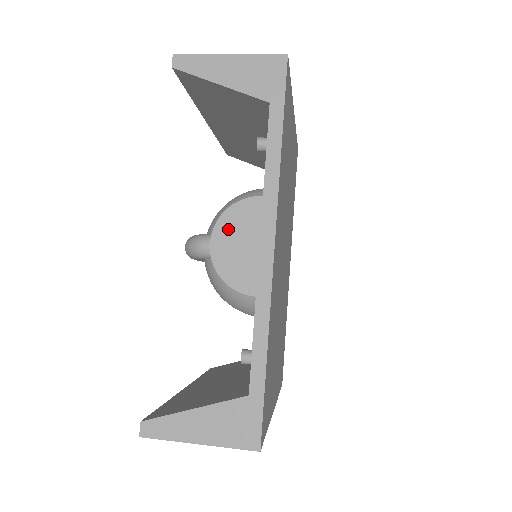
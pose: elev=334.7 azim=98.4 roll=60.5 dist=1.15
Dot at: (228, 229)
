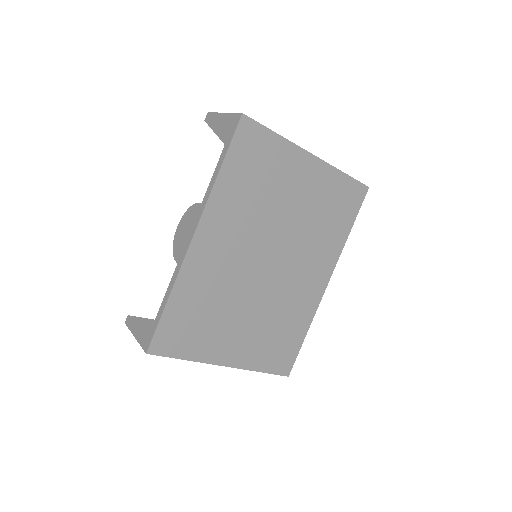
Dot at: (185, 220)
